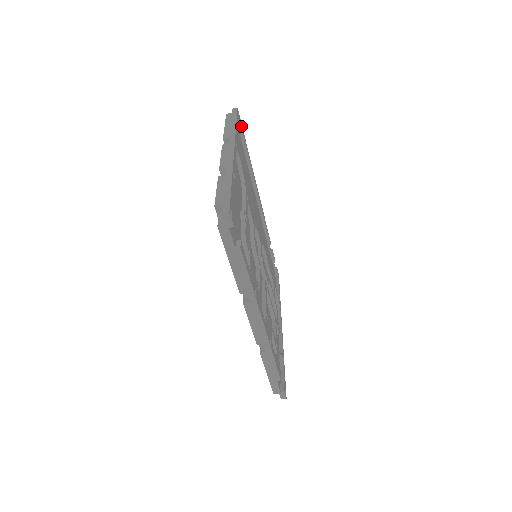
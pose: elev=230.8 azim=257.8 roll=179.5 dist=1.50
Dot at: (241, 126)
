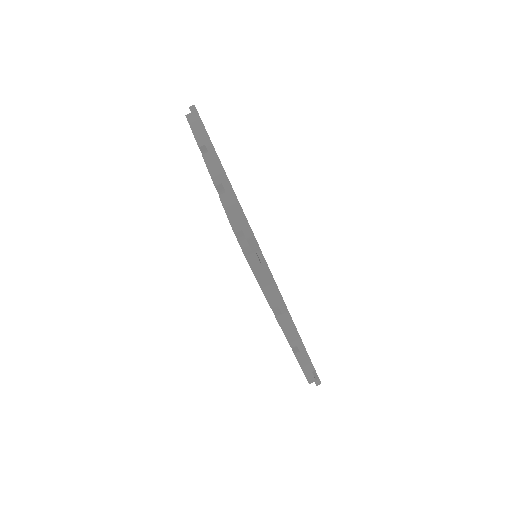
Dot at: occluded
